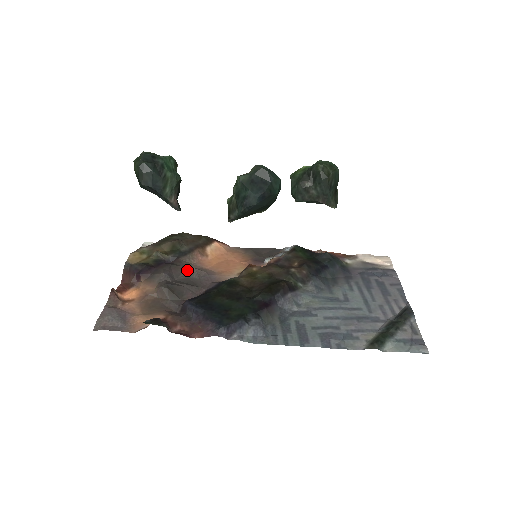
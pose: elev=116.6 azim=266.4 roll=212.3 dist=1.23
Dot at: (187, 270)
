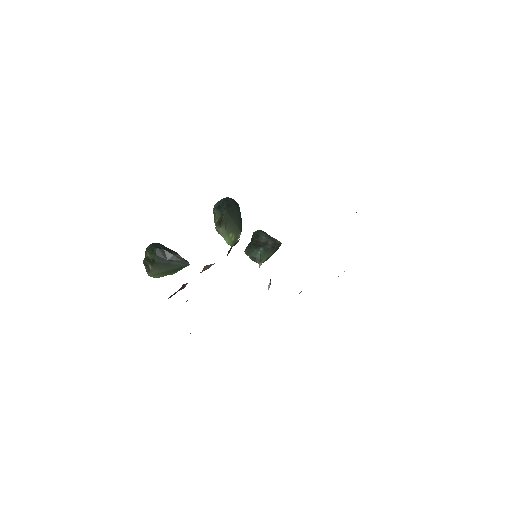
Dot at: occluded
